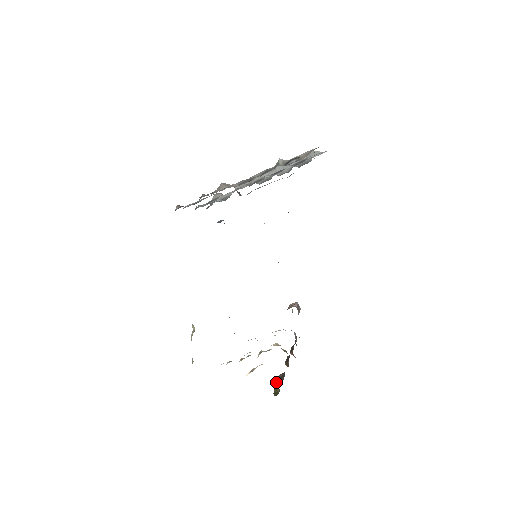
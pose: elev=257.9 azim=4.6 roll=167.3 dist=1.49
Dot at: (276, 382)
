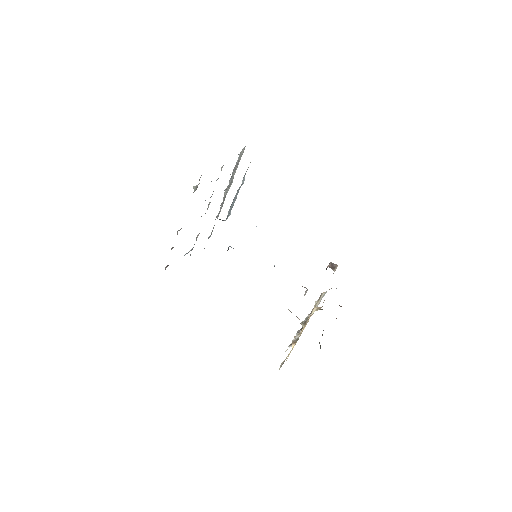
Dot at: occluded
